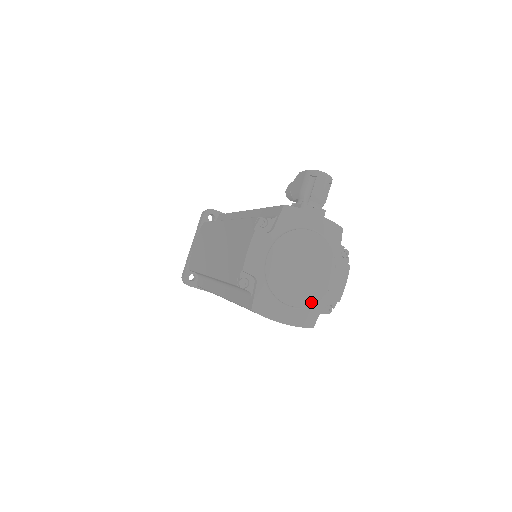
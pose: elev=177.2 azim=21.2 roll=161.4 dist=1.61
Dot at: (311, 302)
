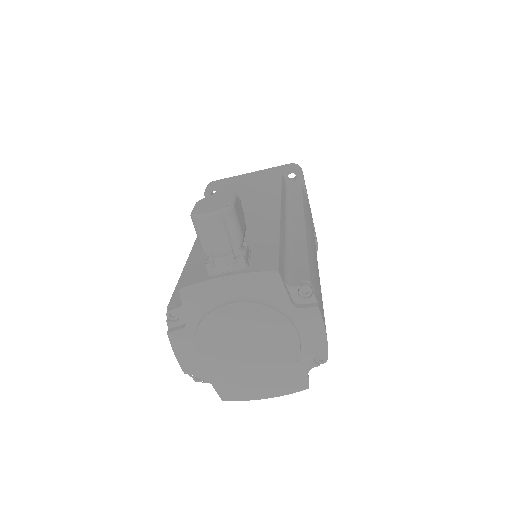
Dot at: (284, 372)
